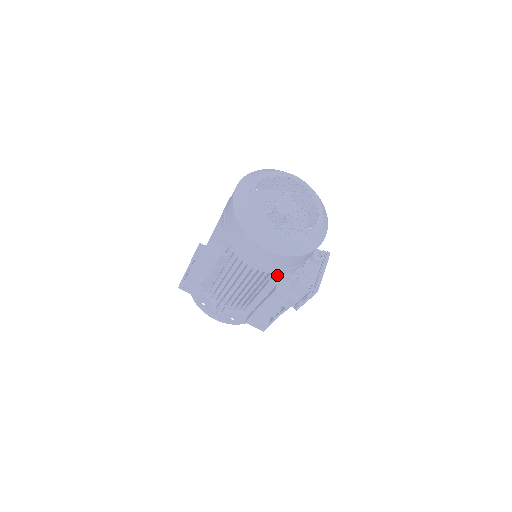
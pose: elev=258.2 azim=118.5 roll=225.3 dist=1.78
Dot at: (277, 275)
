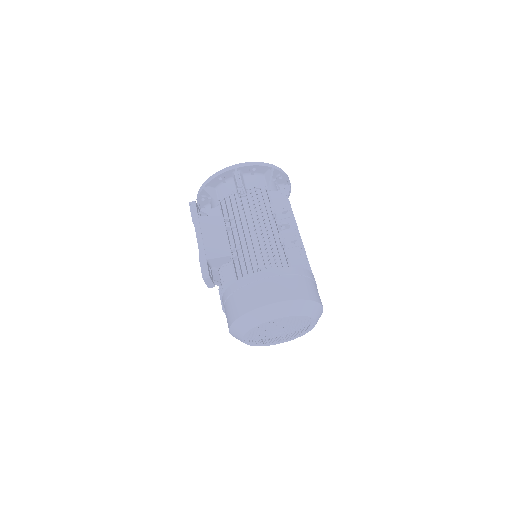
Dot at: occluded
